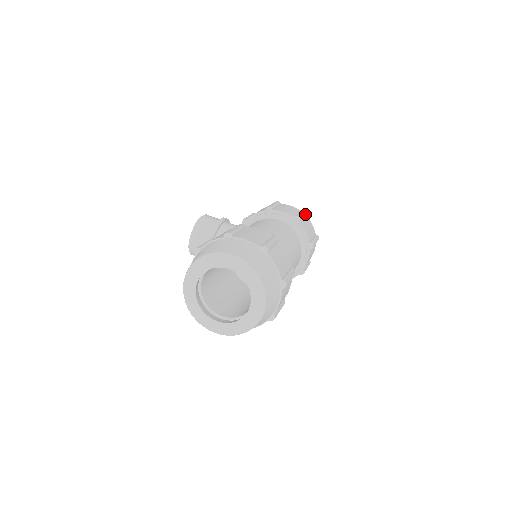
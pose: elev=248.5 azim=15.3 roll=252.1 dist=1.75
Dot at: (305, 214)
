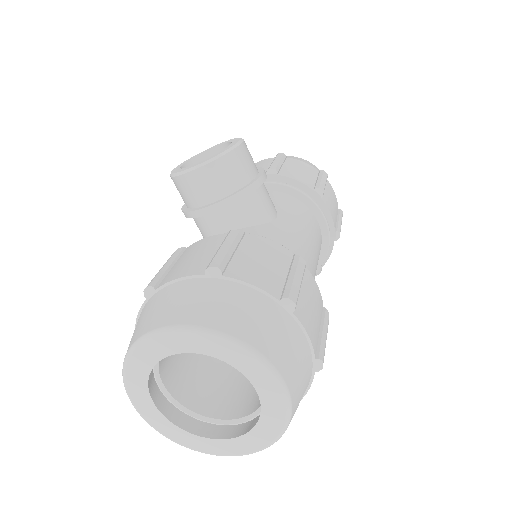
Dot at: occluded
